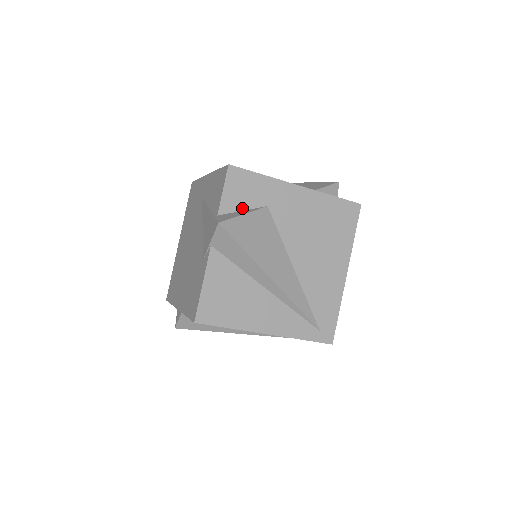
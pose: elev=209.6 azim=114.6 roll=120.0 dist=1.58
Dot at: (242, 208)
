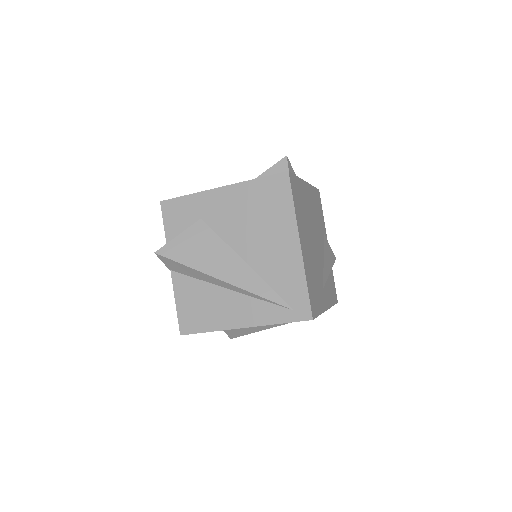
Dot at: (182, 230)
